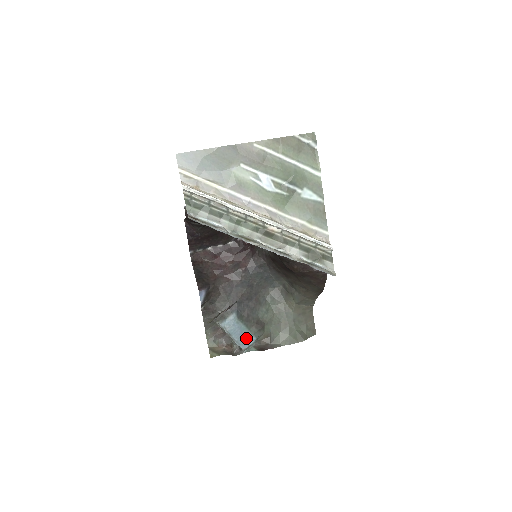
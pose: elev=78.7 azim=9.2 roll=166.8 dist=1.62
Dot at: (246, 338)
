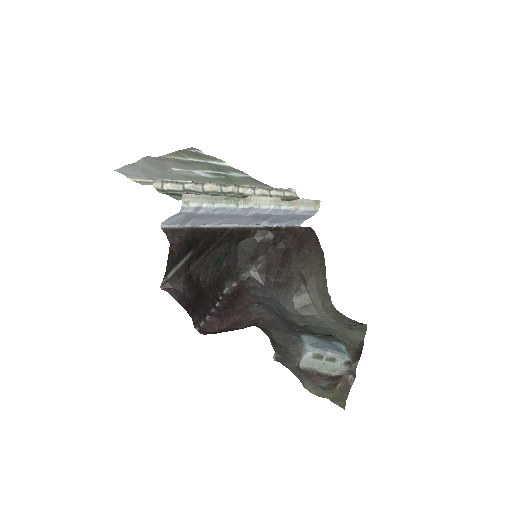
Dot at: (338, 348)
